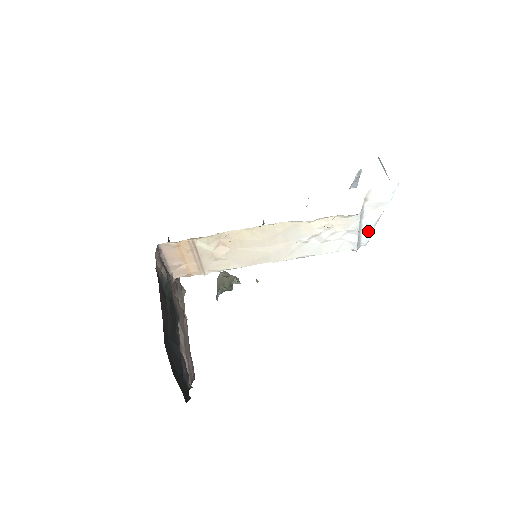
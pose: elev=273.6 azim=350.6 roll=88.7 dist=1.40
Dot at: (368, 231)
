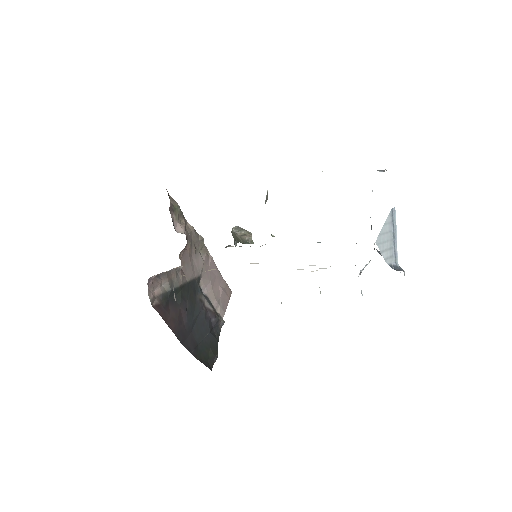
Dot at: occluded
